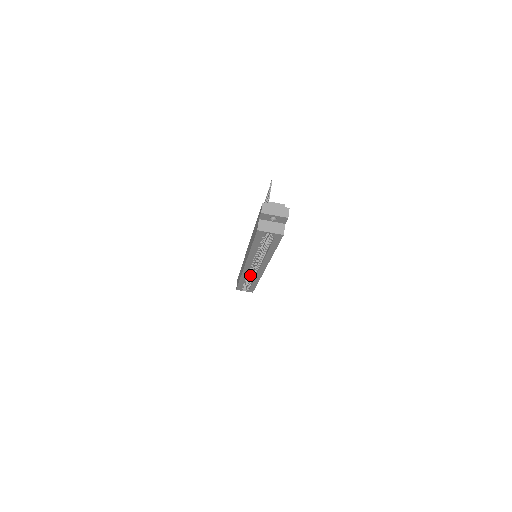
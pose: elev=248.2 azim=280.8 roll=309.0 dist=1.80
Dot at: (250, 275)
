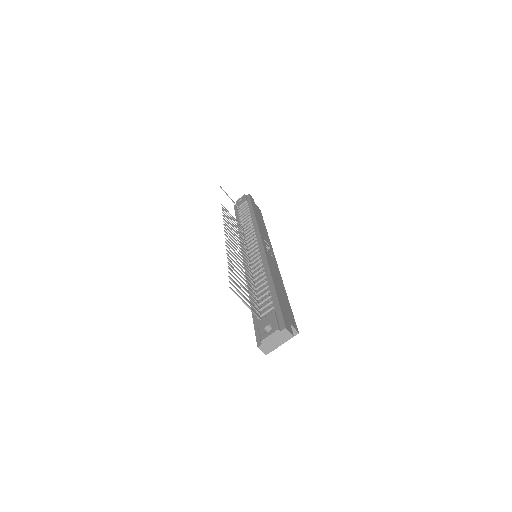
Dot at: occluded
